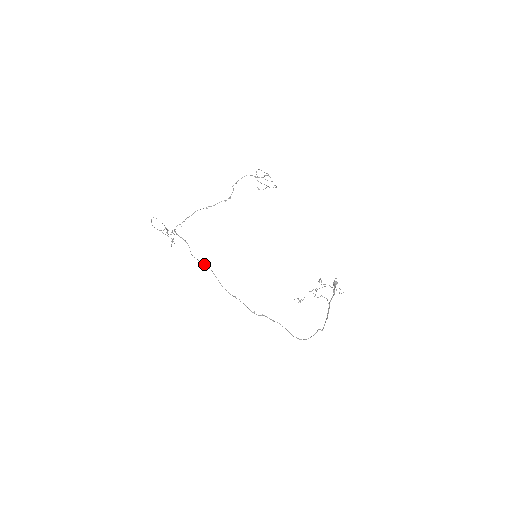
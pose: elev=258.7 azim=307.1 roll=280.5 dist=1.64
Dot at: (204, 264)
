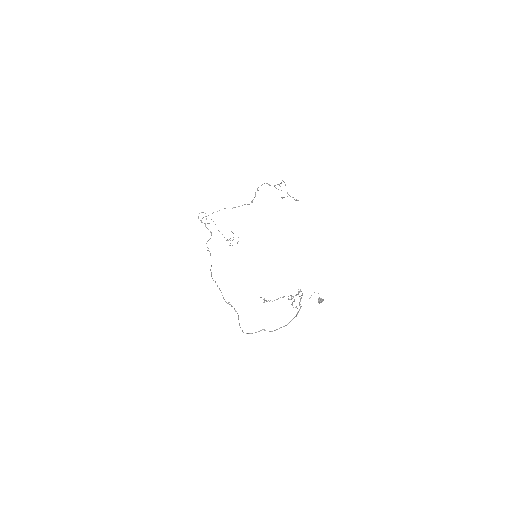
Dot at: (209, 251)
